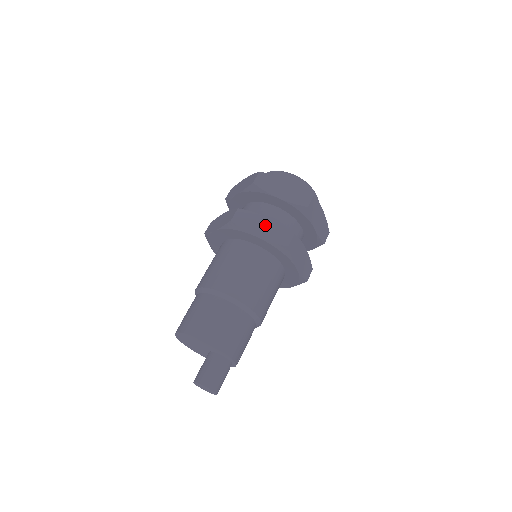
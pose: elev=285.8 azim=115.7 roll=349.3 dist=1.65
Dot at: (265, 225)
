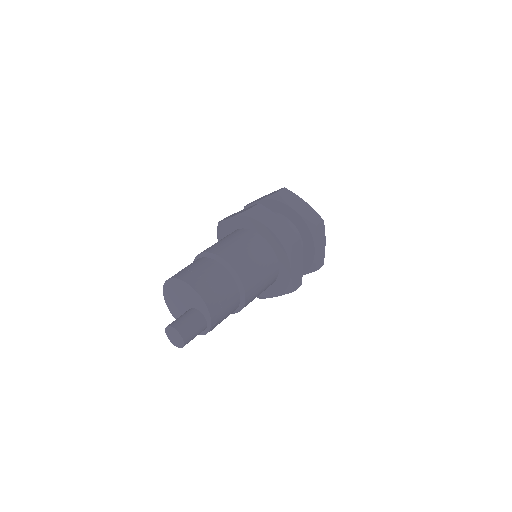
Dot at: (278, 223)
